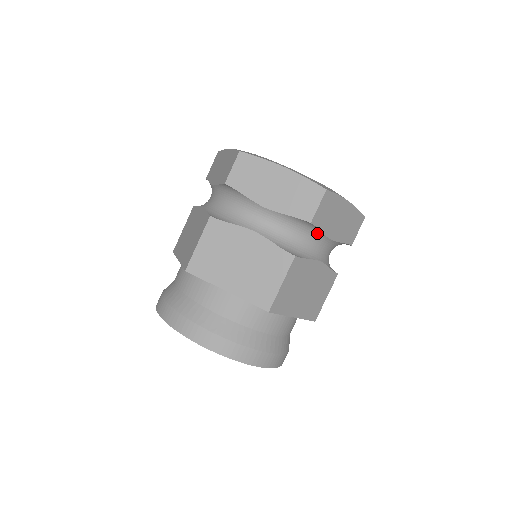
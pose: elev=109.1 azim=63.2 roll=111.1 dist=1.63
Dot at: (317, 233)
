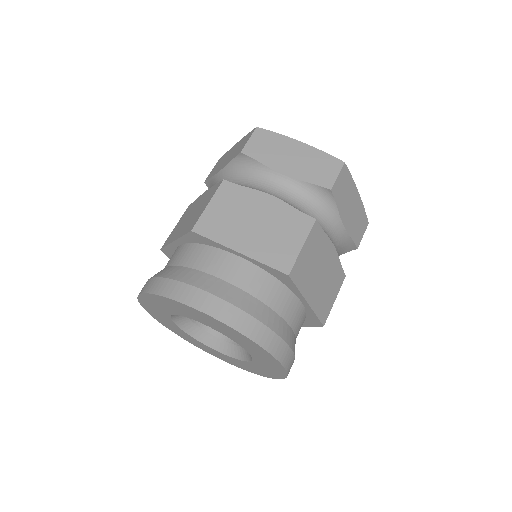
Dot at: (333, 211)
